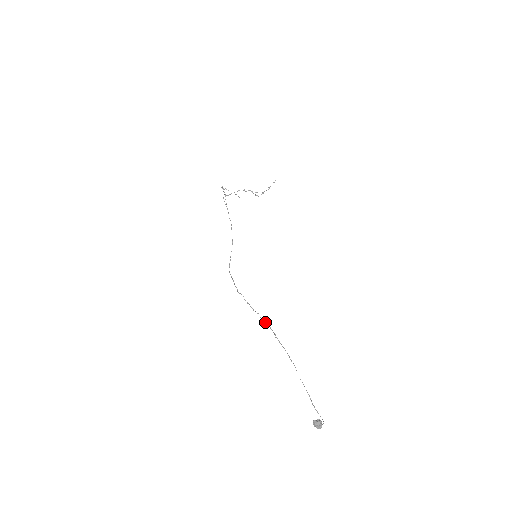
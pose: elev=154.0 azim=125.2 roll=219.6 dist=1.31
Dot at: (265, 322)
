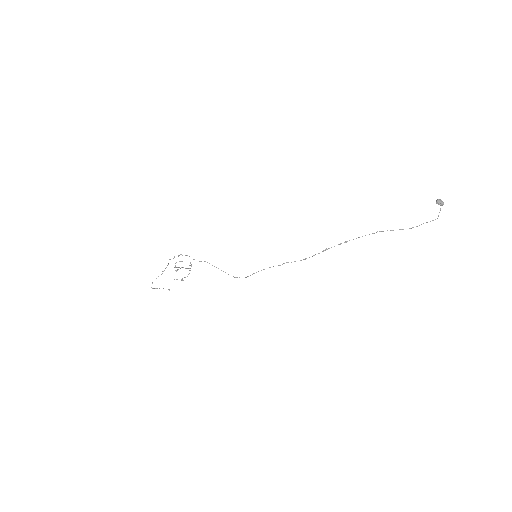
Dot at: (325, 249)
